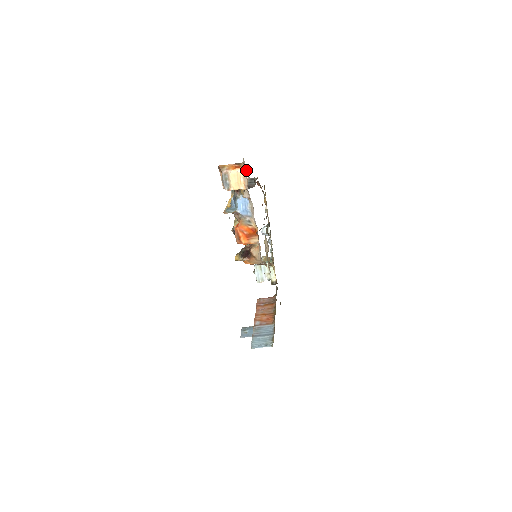
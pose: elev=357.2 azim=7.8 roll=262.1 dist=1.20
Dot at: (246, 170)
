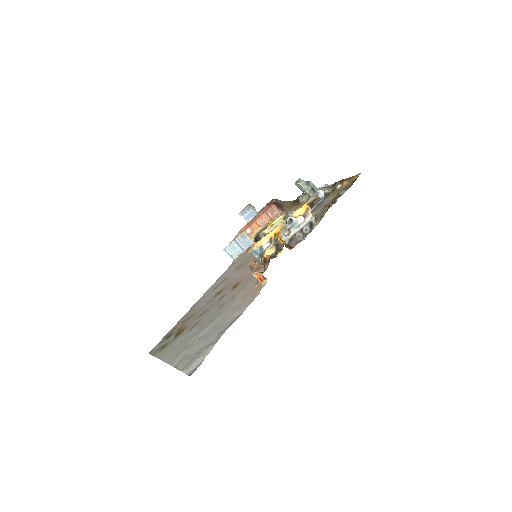
Dot at: (262, 286)
